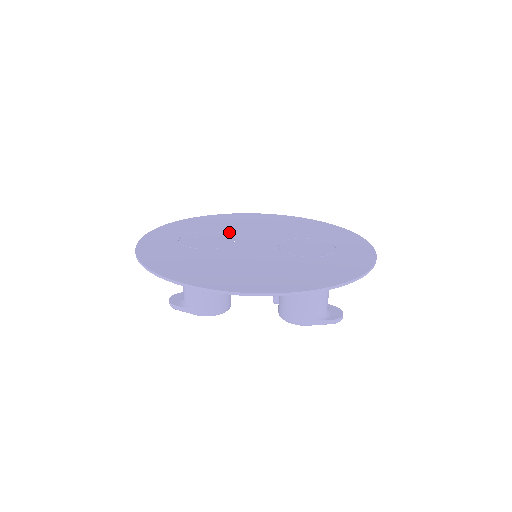
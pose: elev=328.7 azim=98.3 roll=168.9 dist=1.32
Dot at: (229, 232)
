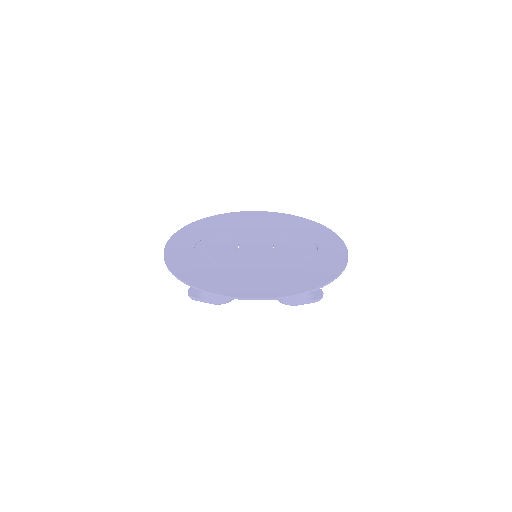
Dot at: (231, 236)
